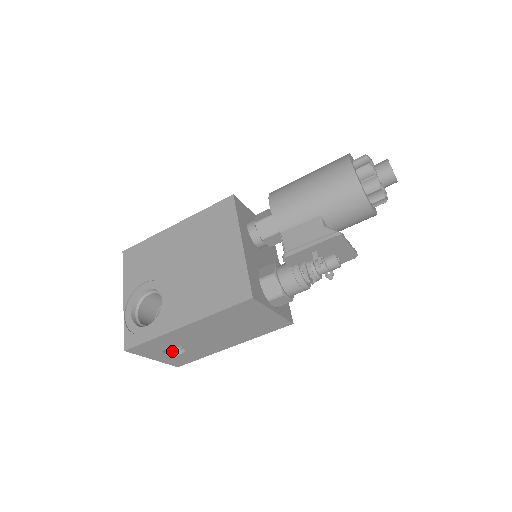
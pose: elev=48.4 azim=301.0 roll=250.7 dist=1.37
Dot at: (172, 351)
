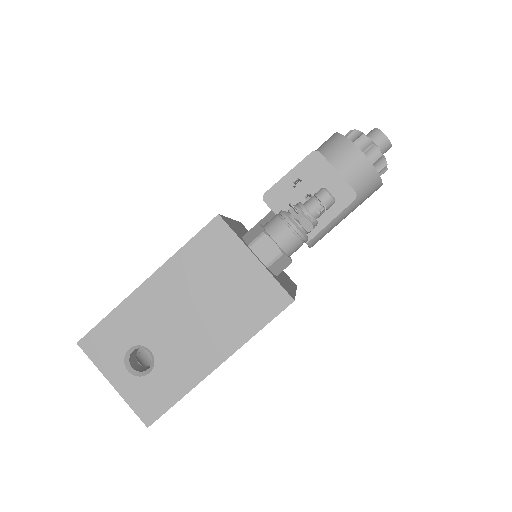
Dot at: (138, 371)
